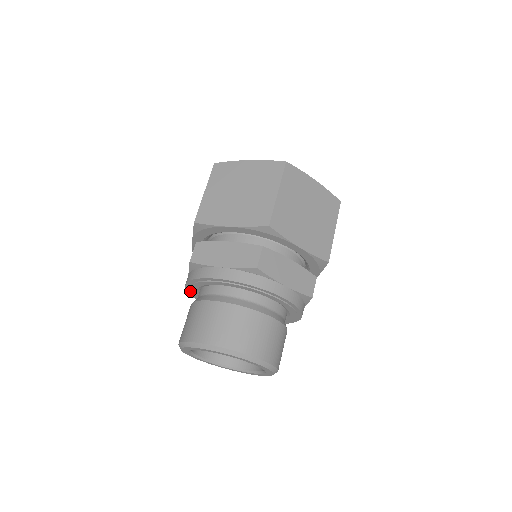
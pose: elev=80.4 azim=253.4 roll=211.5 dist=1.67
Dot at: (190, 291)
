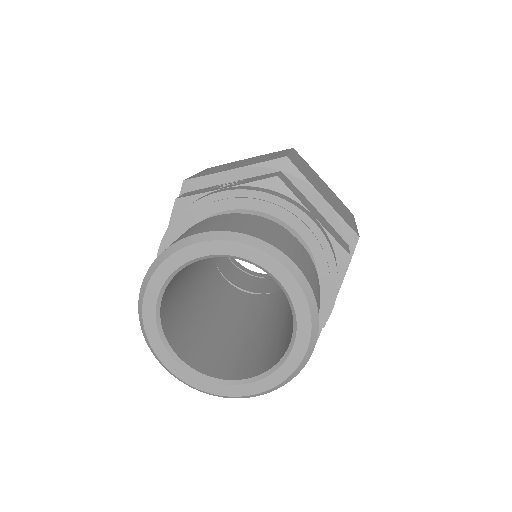
Dot at: (210, 203)
